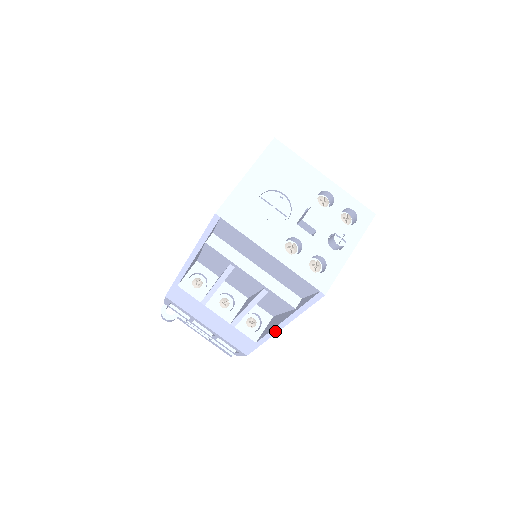
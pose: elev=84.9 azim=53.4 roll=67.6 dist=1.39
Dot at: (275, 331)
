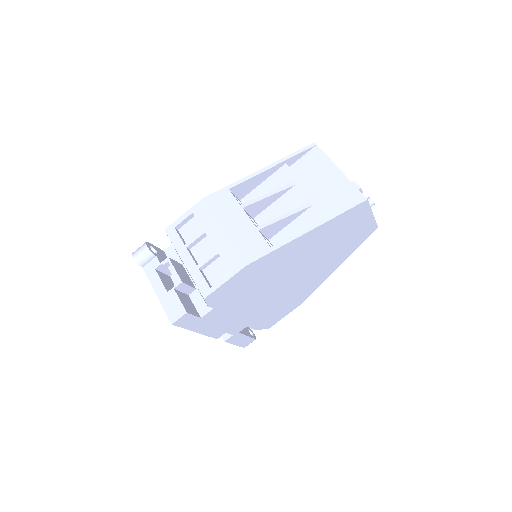
Dot at: (302, 233)
